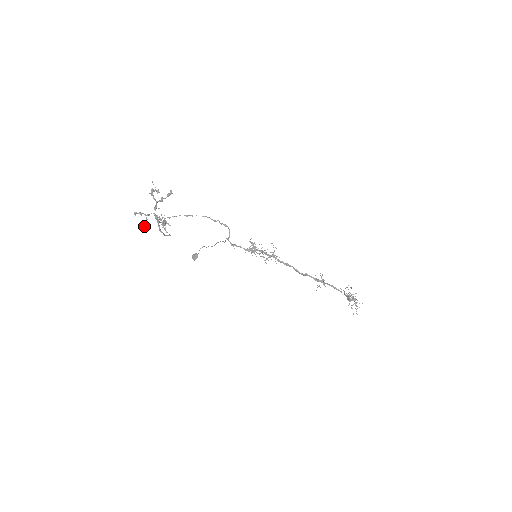
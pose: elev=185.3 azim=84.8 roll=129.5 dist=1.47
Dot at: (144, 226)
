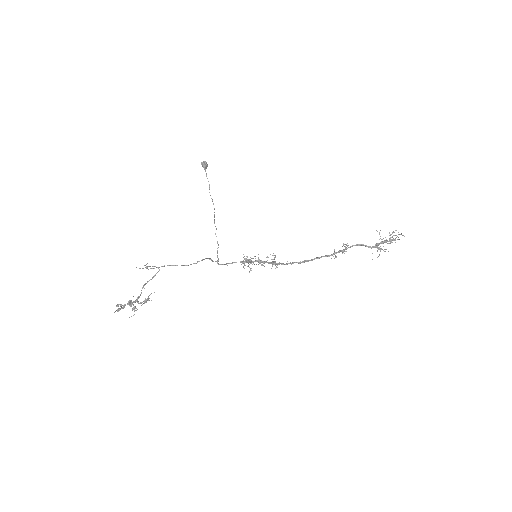
Dot at: occluded
